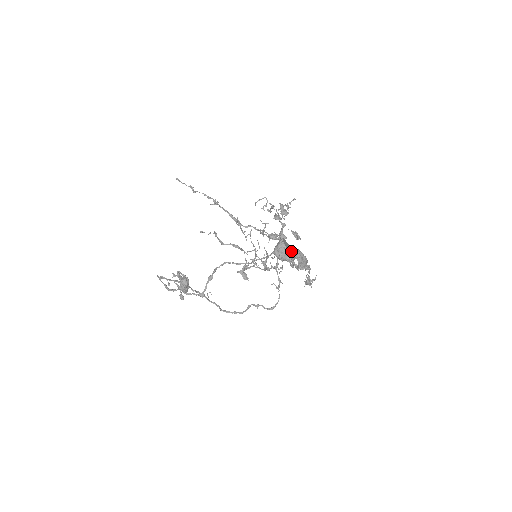
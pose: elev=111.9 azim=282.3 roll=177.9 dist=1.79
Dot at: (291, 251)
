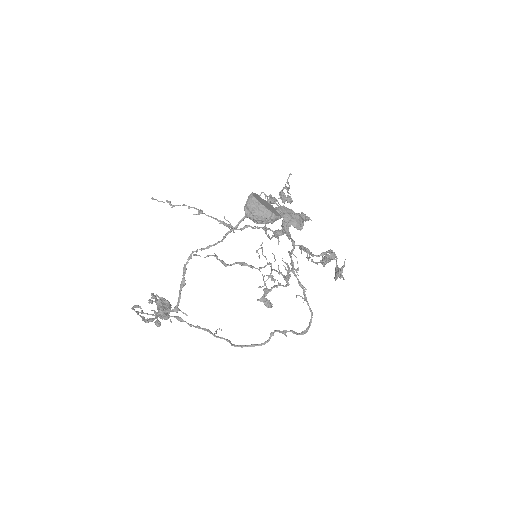
Dot at: (271, 208)
